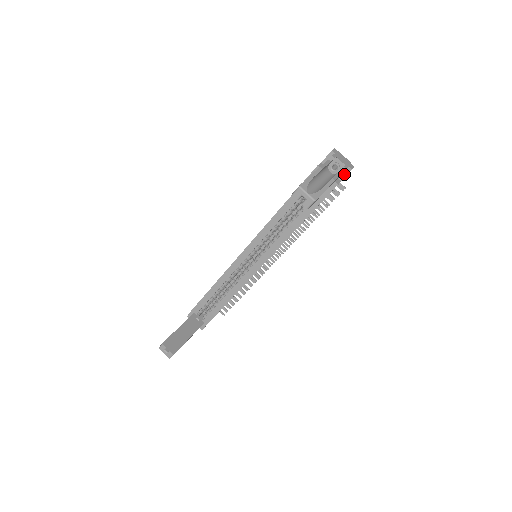
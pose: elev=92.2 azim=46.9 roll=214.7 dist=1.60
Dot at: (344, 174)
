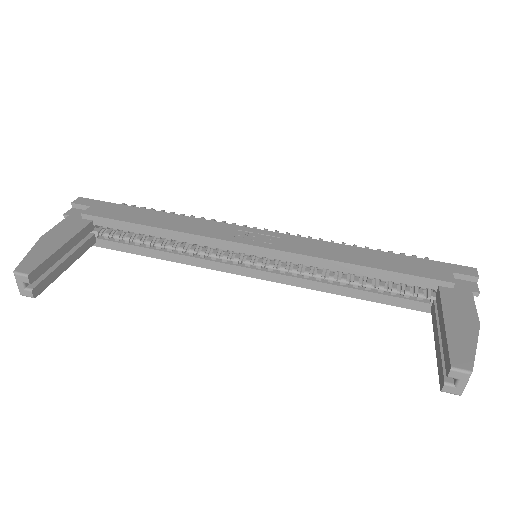
Dot at: occluded
